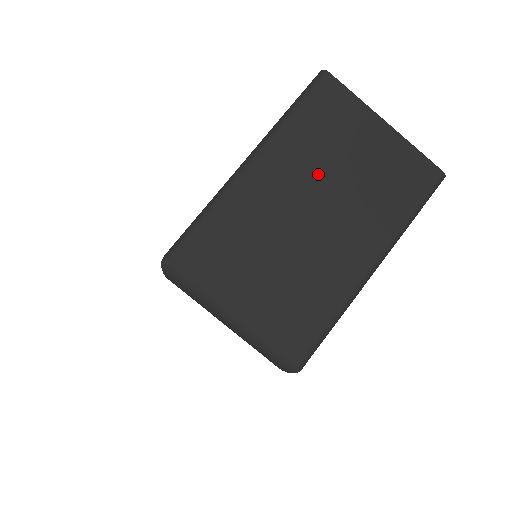
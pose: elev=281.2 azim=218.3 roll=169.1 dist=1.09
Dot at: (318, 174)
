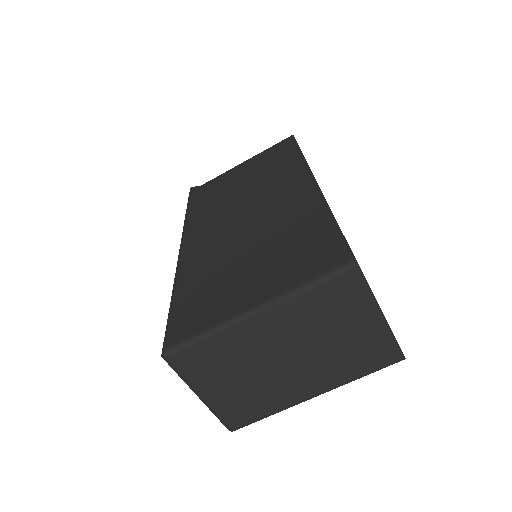
Dot at: (307, 335)
